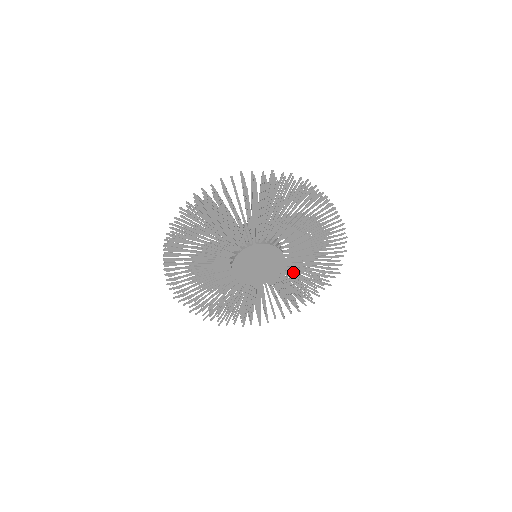
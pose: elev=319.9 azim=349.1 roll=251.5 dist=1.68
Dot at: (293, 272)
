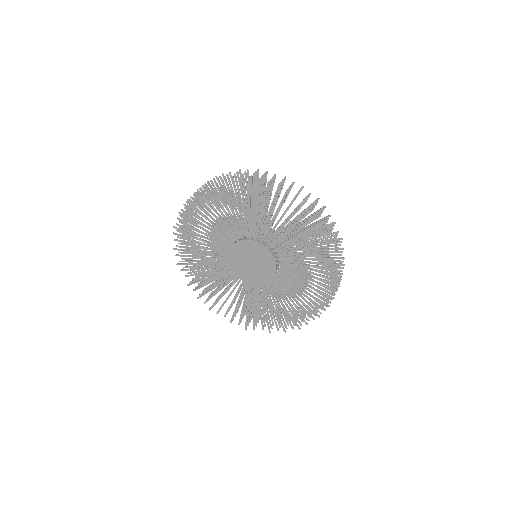
Dot at: occluded
